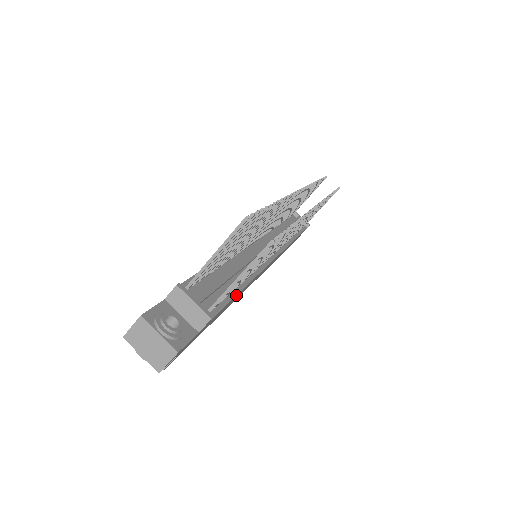
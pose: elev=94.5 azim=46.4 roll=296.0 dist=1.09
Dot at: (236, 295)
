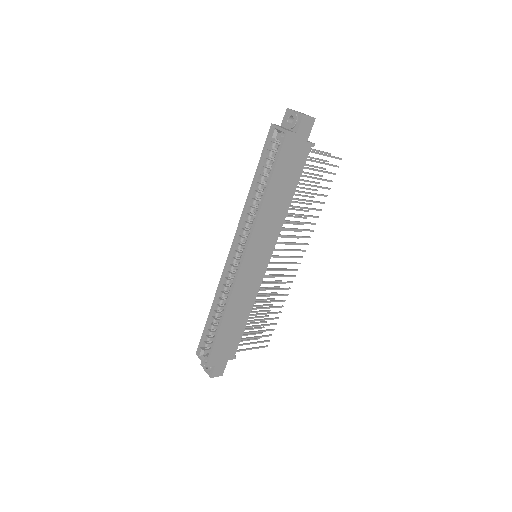
Dot at: occluded
